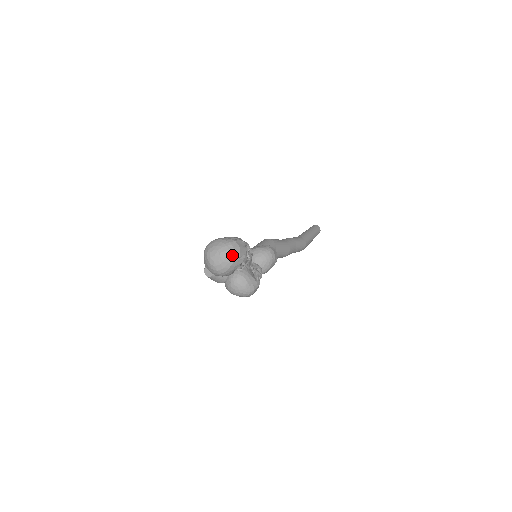
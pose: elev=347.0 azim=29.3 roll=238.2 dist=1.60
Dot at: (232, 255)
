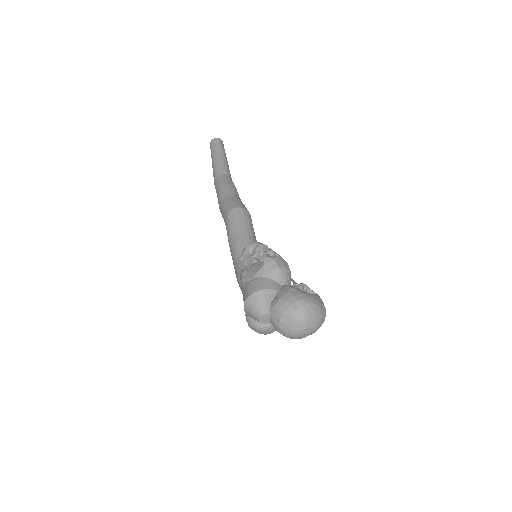
Dot at: occluded
